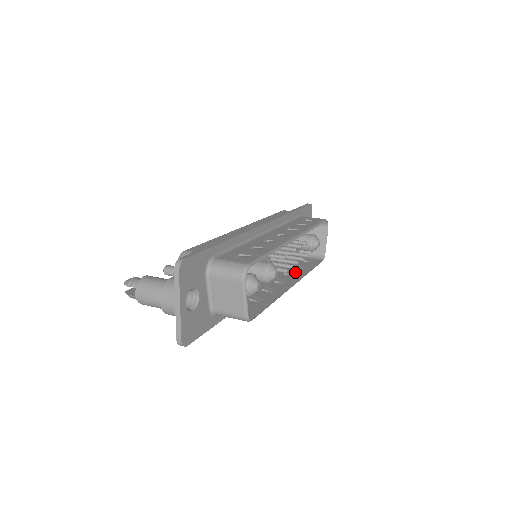
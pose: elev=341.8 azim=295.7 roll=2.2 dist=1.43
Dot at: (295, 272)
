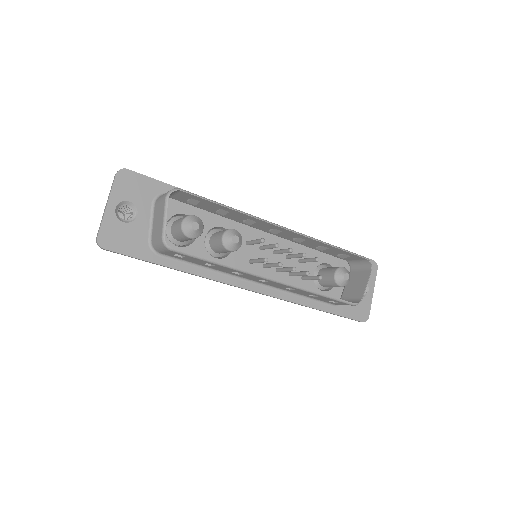
Dot at: occluded
